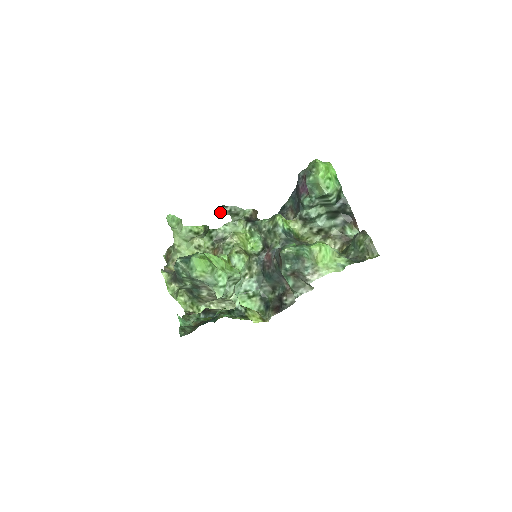
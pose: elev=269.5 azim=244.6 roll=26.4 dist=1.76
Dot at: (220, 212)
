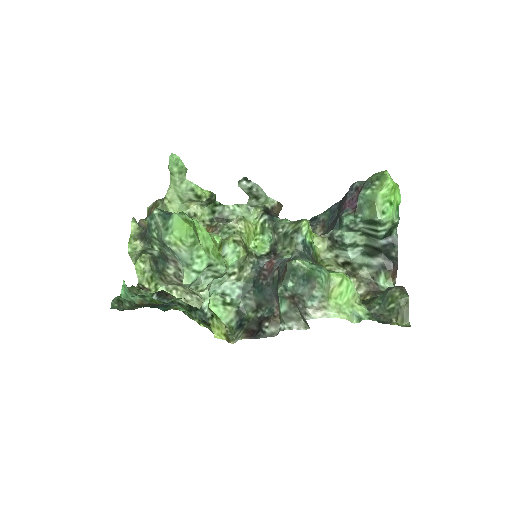
Dot at: (238, 184)
